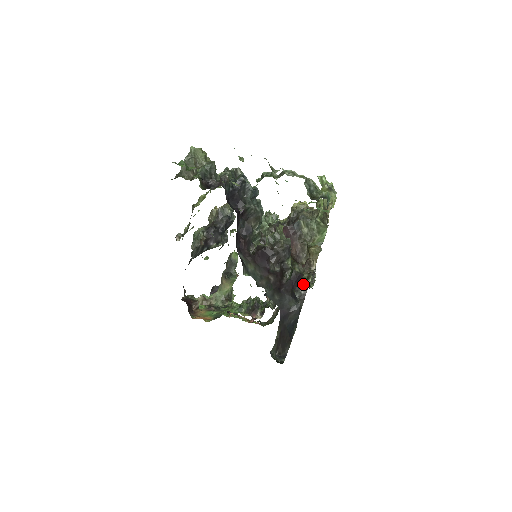
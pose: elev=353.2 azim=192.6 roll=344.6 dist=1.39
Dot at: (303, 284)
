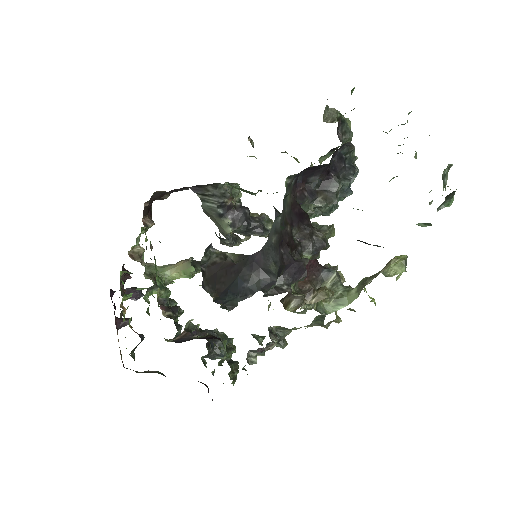
Dot at: occluded
